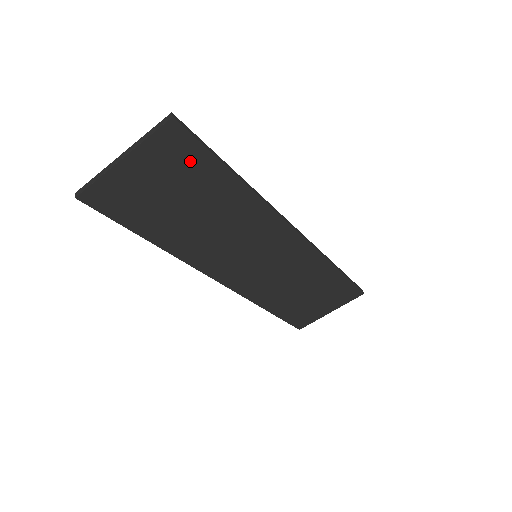
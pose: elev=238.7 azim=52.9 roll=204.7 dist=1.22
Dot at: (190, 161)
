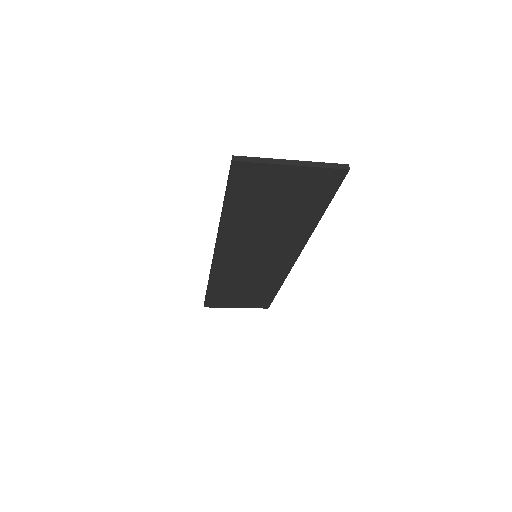
Dot at: (318, 193)
